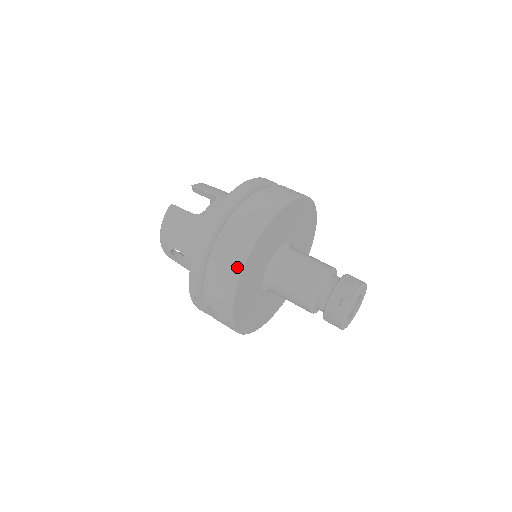
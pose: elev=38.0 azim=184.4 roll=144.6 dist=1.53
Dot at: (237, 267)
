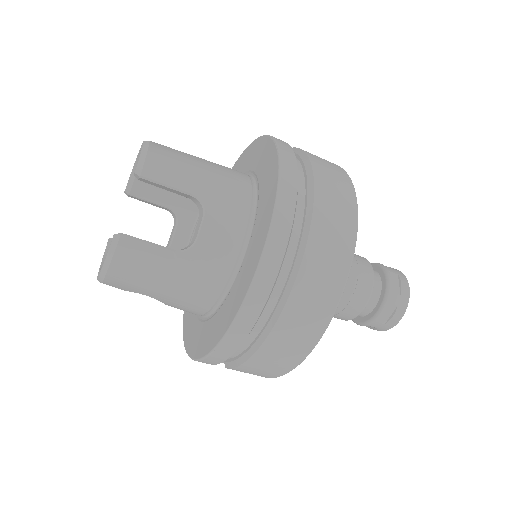
Dot at: (299, 356)
